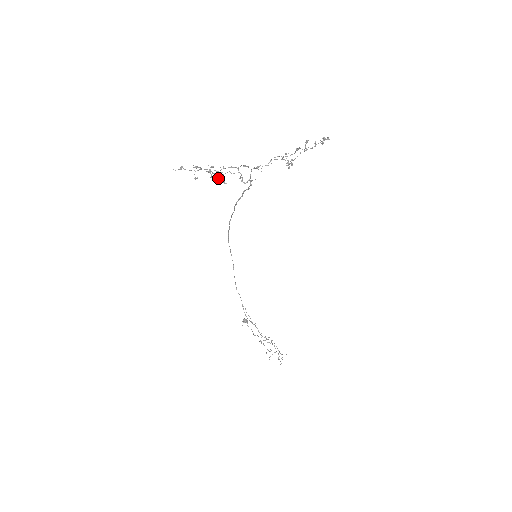
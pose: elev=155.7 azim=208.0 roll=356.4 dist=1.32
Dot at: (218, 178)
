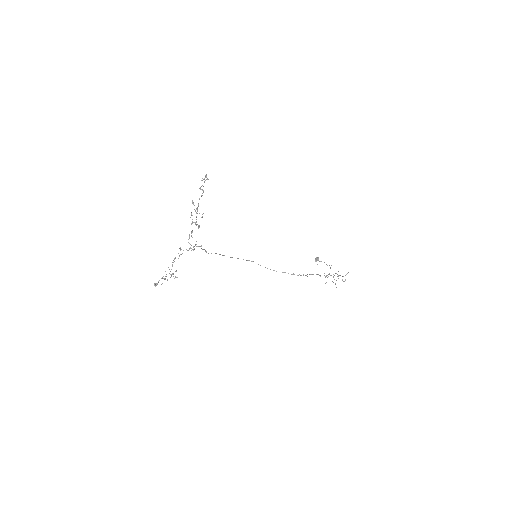
Dot at: occluded
